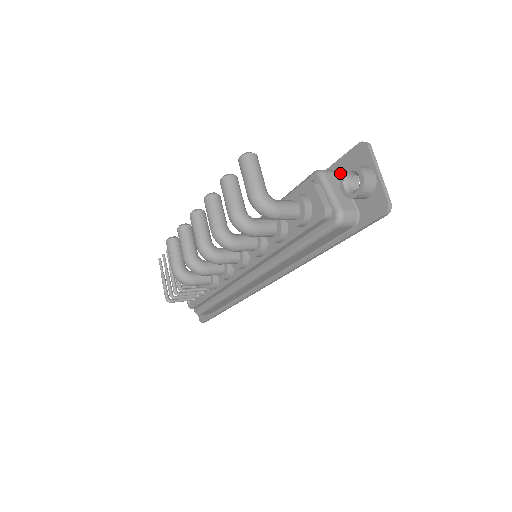
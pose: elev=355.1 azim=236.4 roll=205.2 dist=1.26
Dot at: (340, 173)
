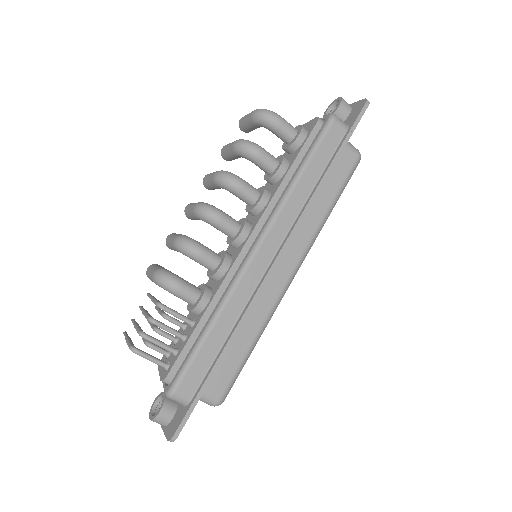
Dot at: occluded
